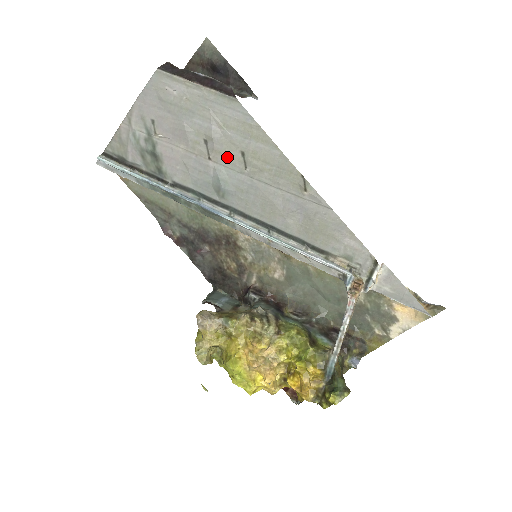
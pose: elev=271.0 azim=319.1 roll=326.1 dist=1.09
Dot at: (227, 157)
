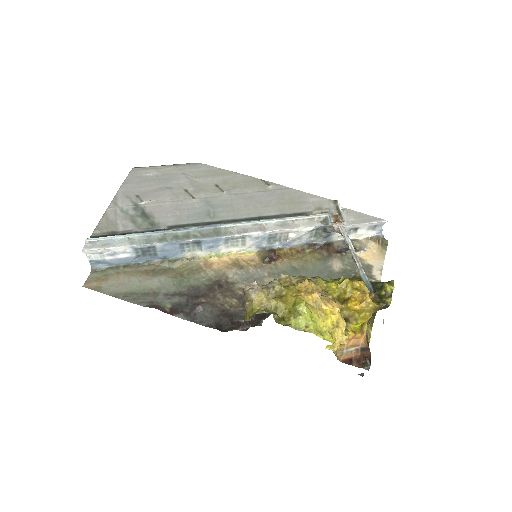
Dot at: (206, 191)
